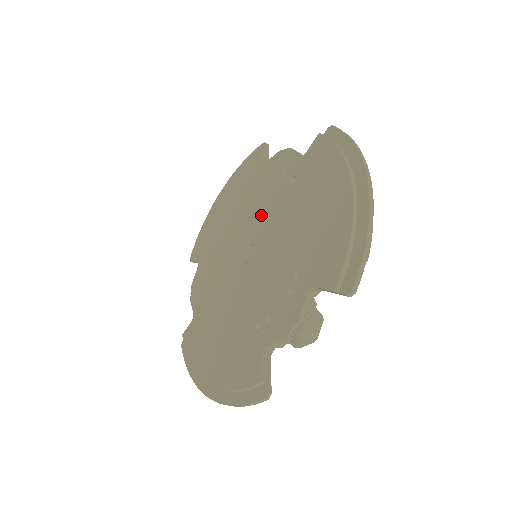
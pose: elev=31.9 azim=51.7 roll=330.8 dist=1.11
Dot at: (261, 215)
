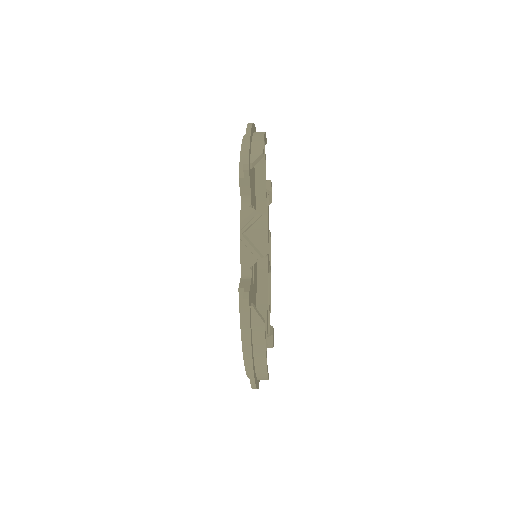
Dot at: occluded
